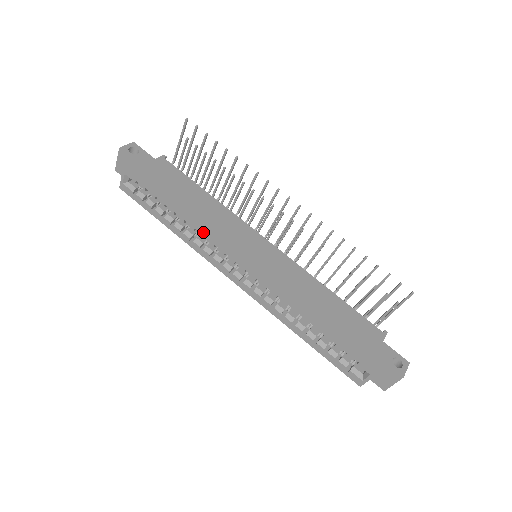
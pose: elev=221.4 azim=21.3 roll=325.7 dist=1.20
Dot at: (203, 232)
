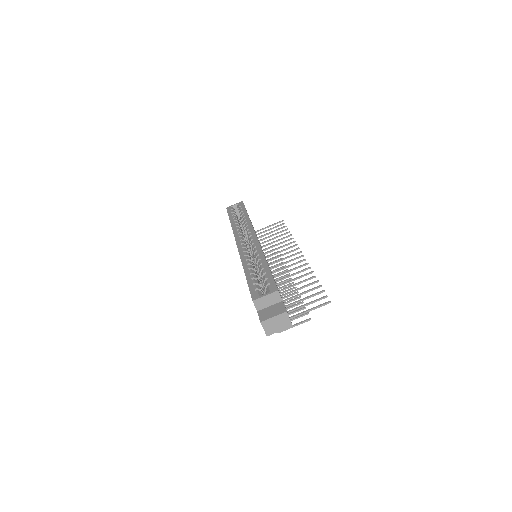
Dot at: (250, 223)
